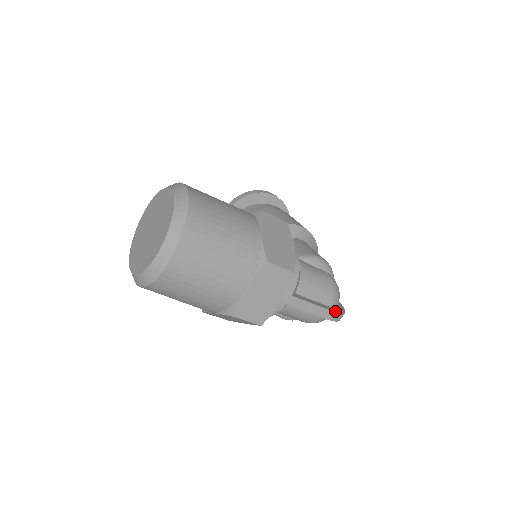
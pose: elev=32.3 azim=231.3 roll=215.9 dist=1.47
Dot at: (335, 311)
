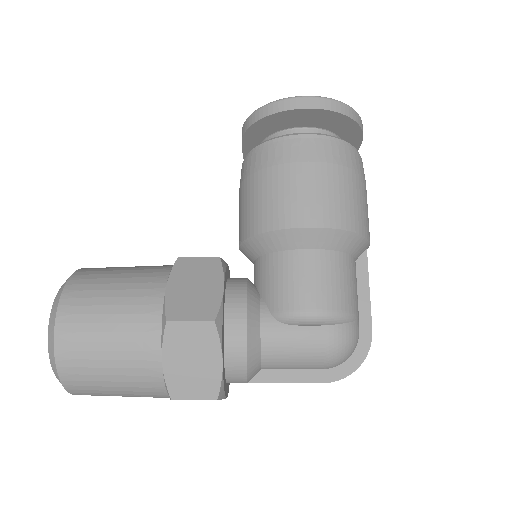
Dot at: (330, 378)
